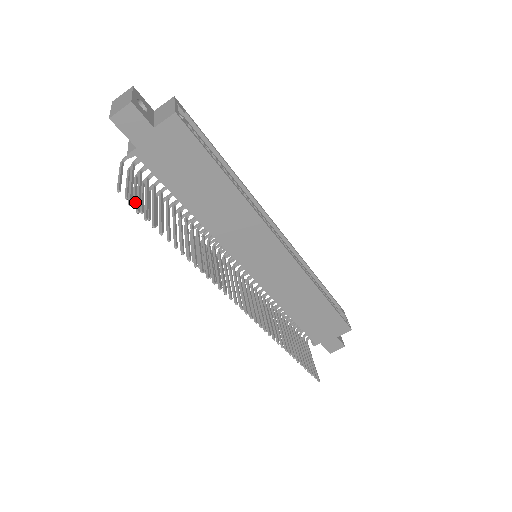
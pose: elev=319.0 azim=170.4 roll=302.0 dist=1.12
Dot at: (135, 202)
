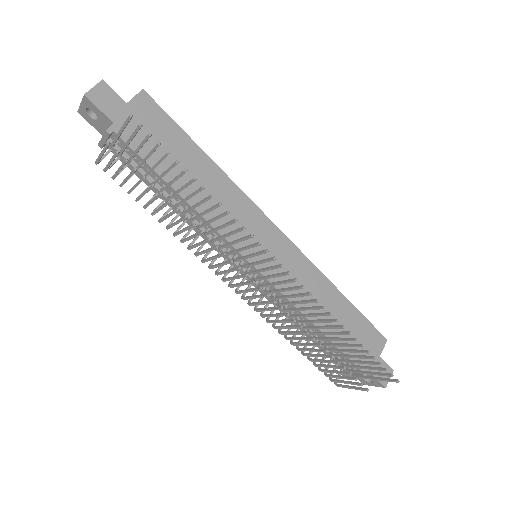
Dot at: (126, 161)
